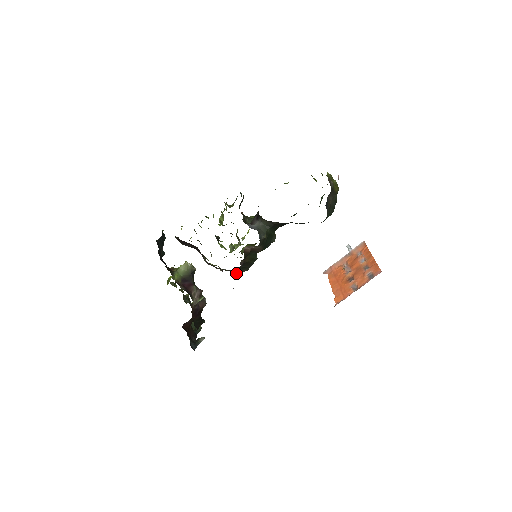
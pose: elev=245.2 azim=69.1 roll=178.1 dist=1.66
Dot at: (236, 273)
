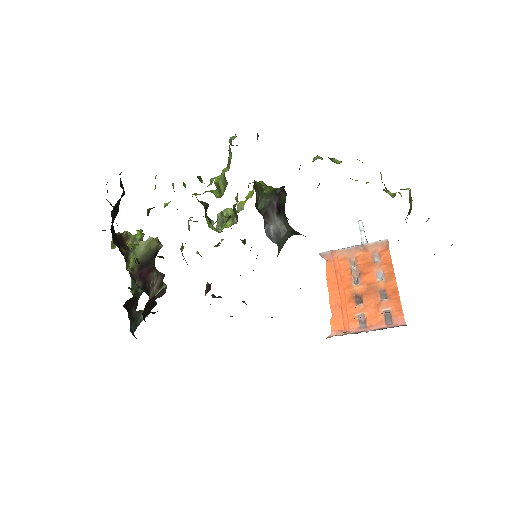
Dot at: occluded
